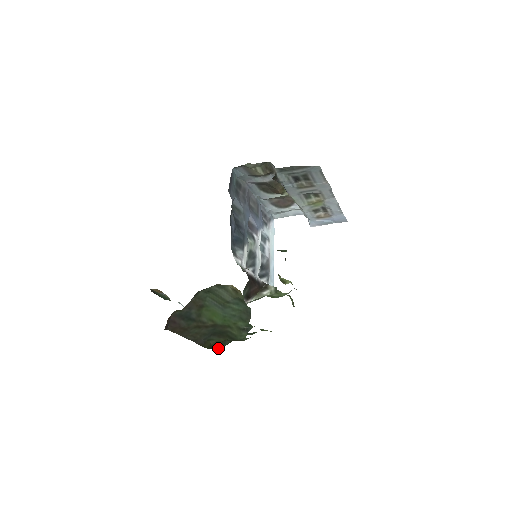
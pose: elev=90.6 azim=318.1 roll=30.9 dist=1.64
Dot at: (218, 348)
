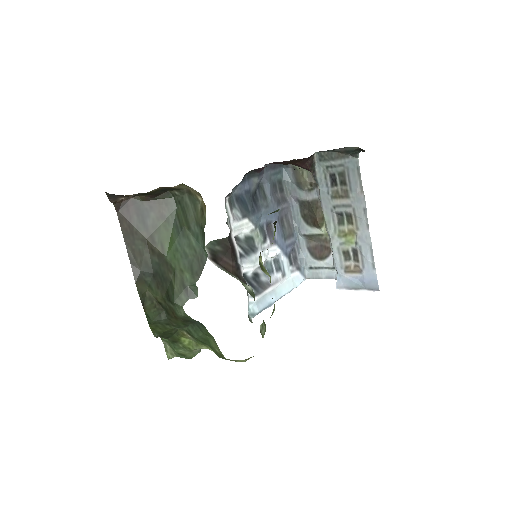
Dot at: (150, 314)
